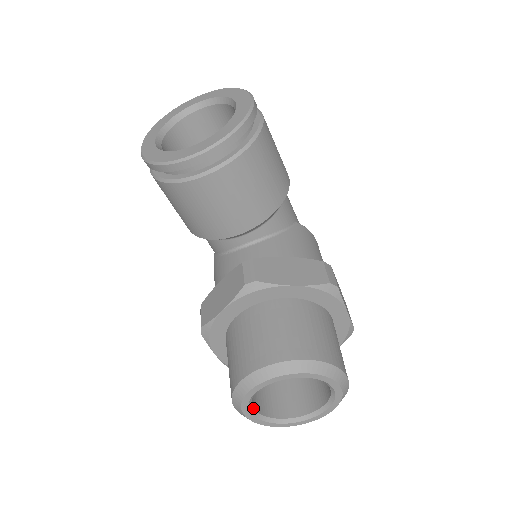
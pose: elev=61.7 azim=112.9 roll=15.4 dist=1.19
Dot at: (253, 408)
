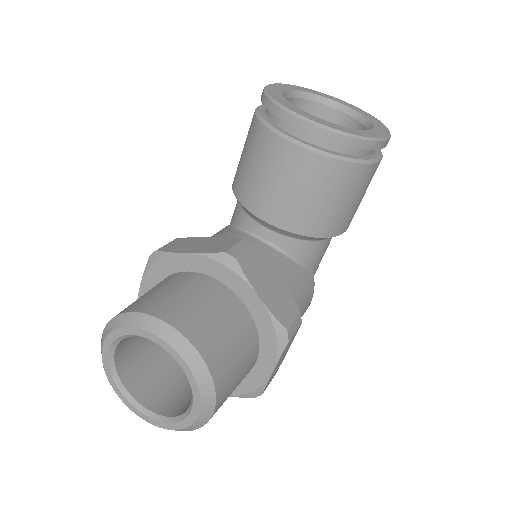
Dot at: (116, 349)
